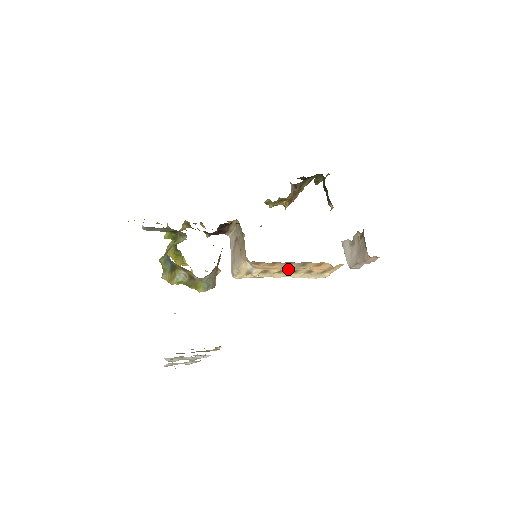
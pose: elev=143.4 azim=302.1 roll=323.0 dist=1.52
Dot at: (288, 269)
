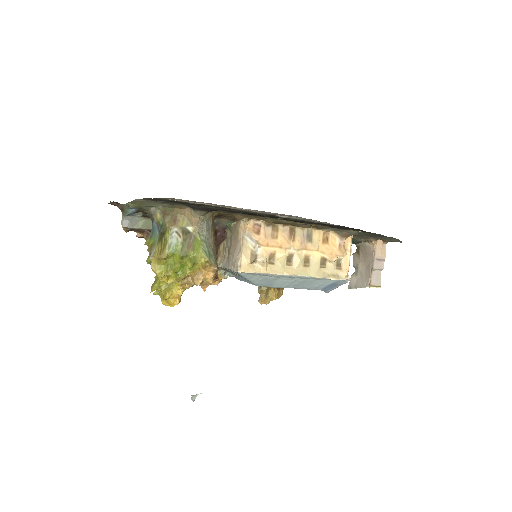
Dot at: (296, 250)
